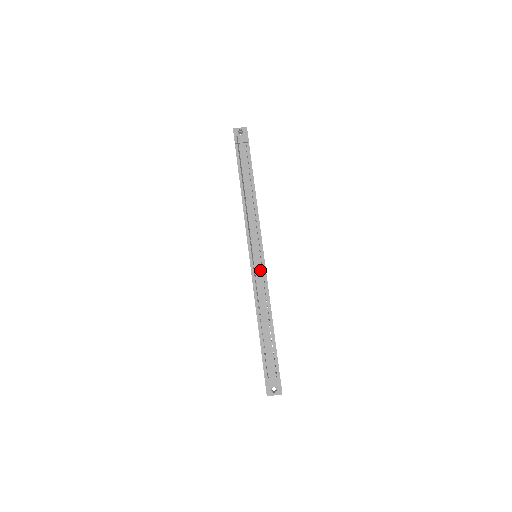
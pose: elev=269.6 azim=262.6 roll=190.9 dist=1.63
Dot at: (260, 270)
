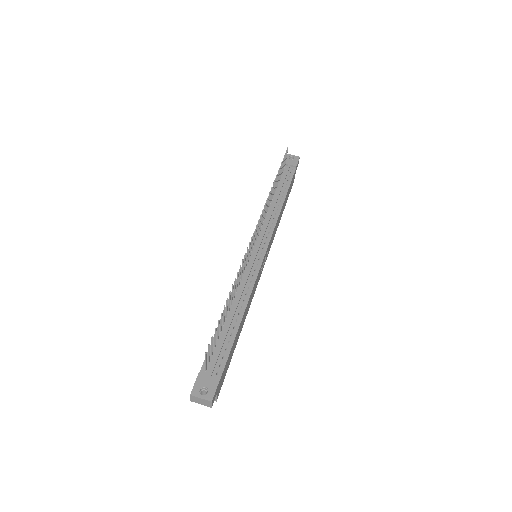
Dot at: (254, 264)
